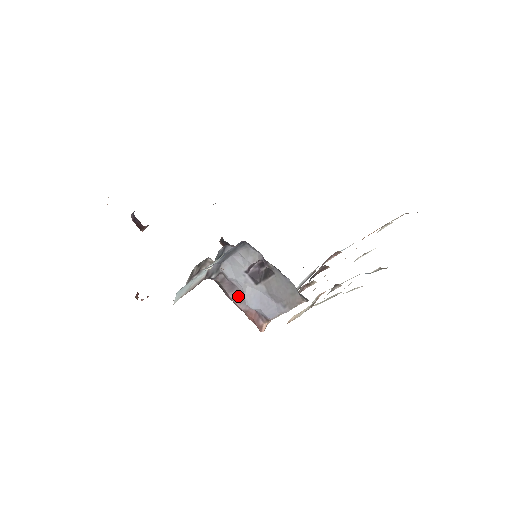
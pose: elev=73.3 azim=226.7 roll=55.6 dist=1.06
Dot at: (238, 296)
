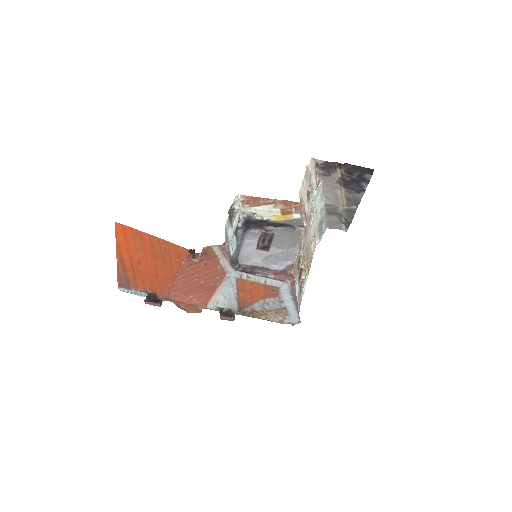
Dot at: (262, 269)
